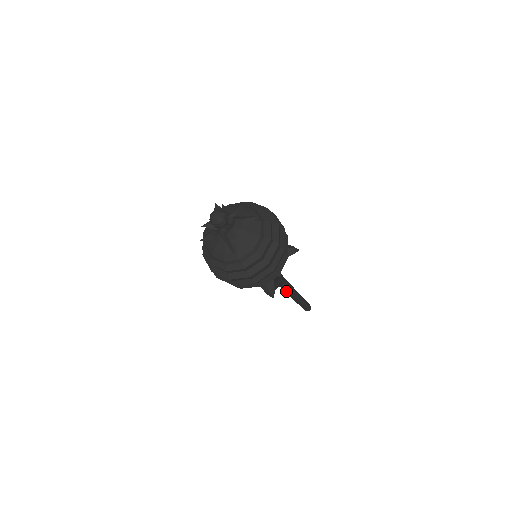
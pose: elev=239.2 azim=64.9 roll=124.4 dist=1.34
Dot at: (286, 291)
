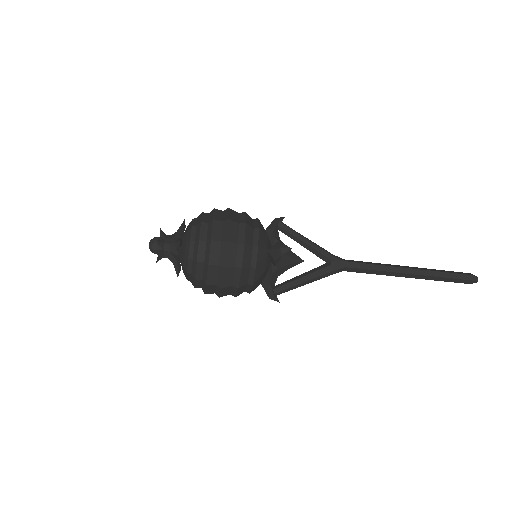
Dot at: (370, 272)
